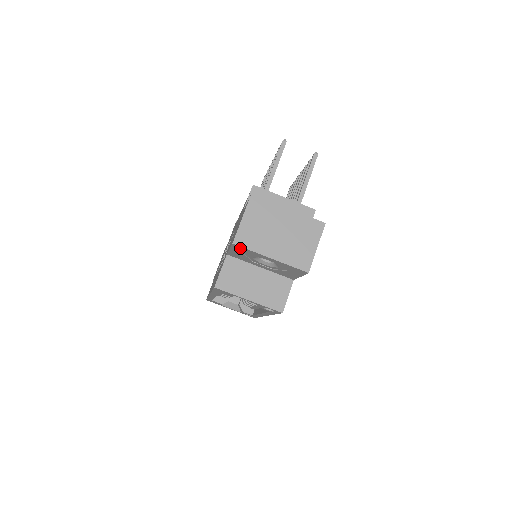
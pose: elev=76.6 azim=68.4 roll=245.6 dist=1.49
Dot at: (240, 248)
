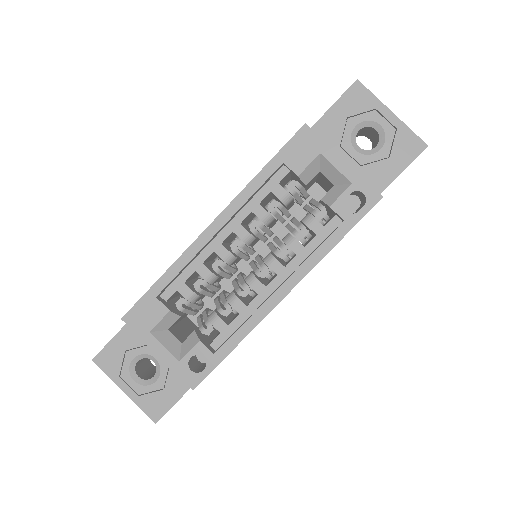
Dot at: (358, 93)
